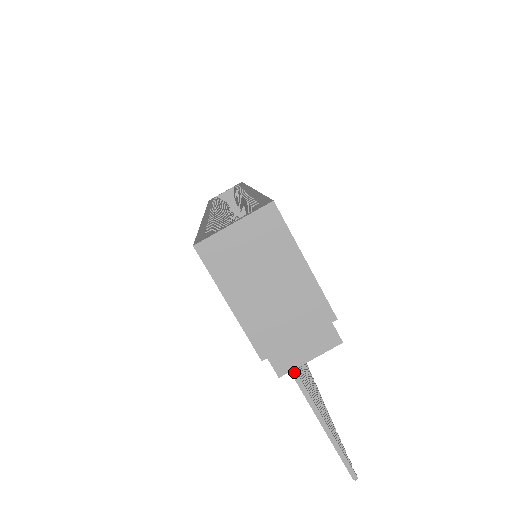
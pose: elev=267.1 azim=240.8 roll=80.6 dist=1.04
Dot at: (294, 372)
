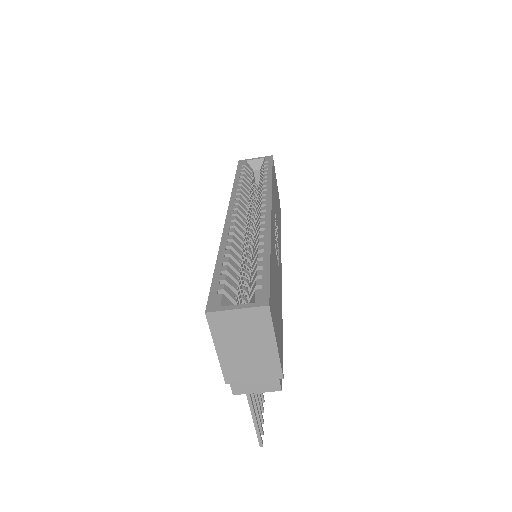
Dot at: occluded
